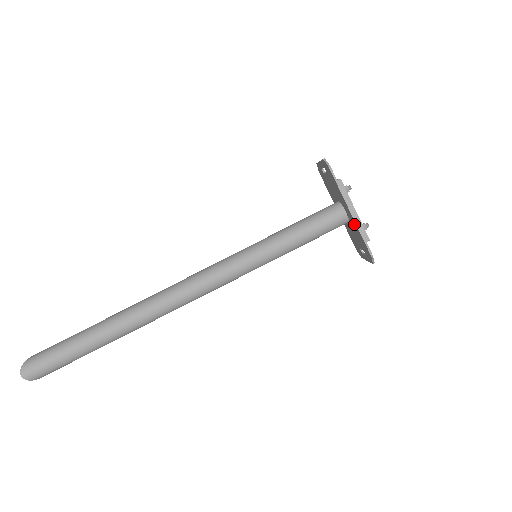
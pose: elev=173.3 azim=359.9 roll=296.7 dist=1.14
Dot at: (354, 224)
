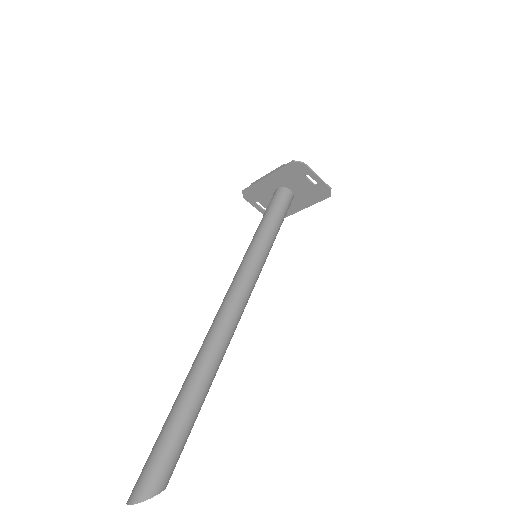
Dot at: (277, 177)
